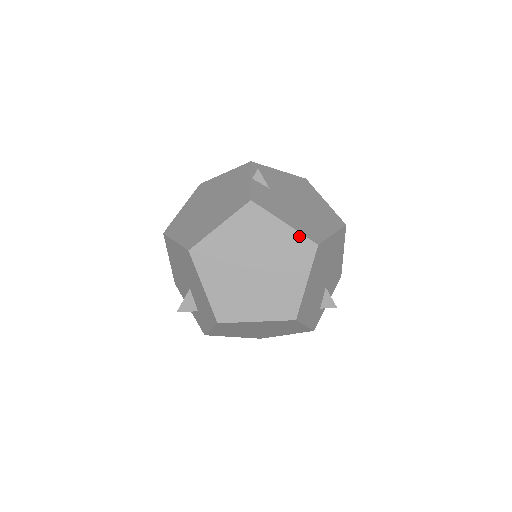
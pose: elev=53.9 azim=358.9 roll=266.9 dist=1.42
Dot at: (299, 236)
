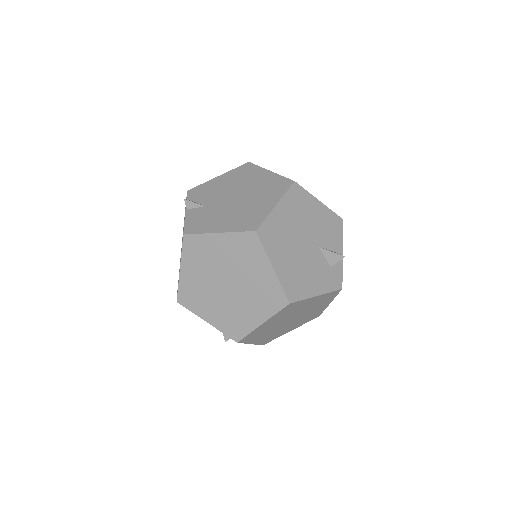
Dot at: (237, 235)
